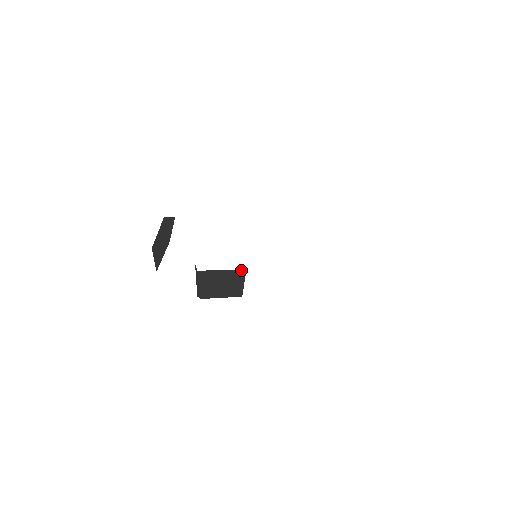
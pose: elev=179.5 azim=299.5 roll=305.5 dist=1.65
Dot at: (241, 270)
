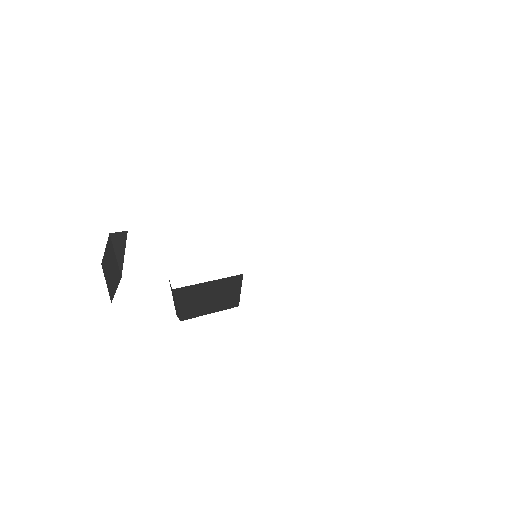
Dot at: (235, 276)
